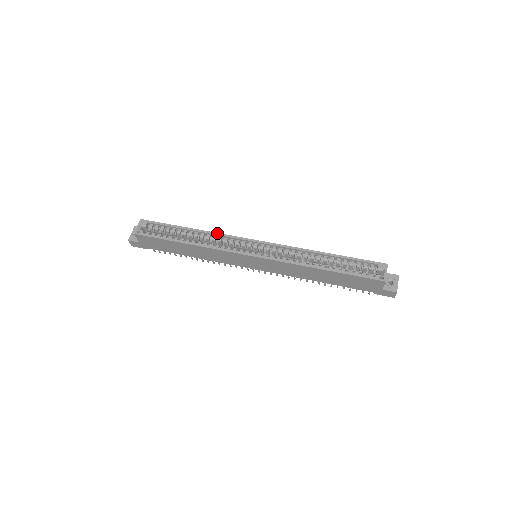
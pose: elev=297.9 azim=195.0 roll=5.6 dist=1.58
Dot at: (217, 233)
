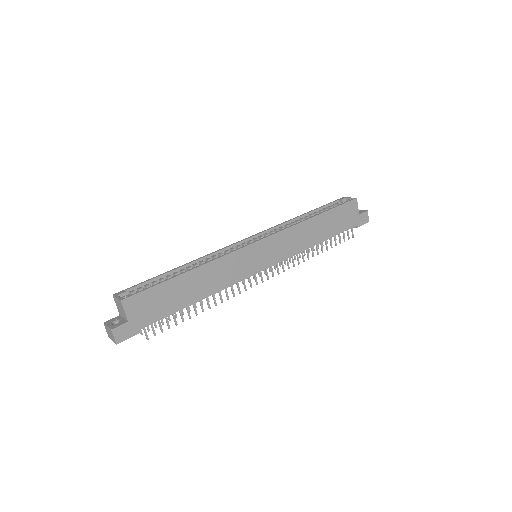
Dot at: (207, 254)
